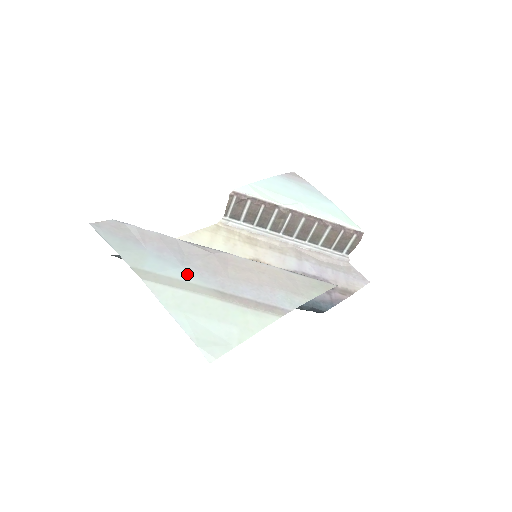
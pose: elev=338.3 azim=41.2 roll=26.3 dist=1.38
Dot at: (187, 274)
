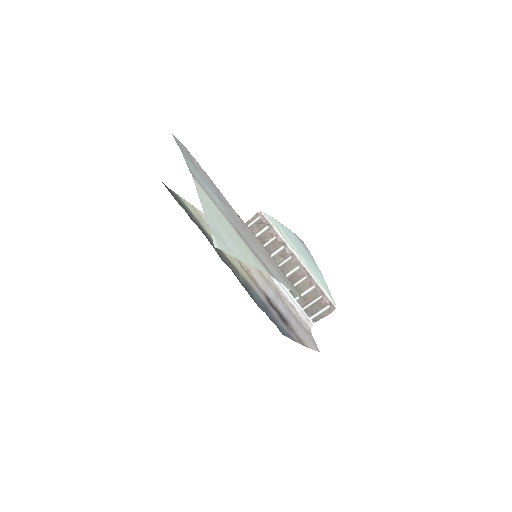
Dot at: (220, 203)
